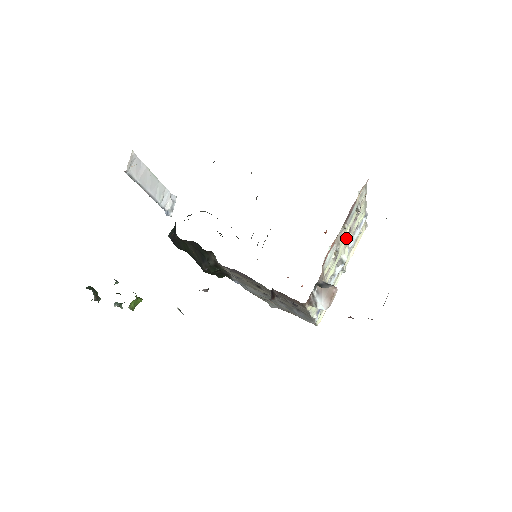
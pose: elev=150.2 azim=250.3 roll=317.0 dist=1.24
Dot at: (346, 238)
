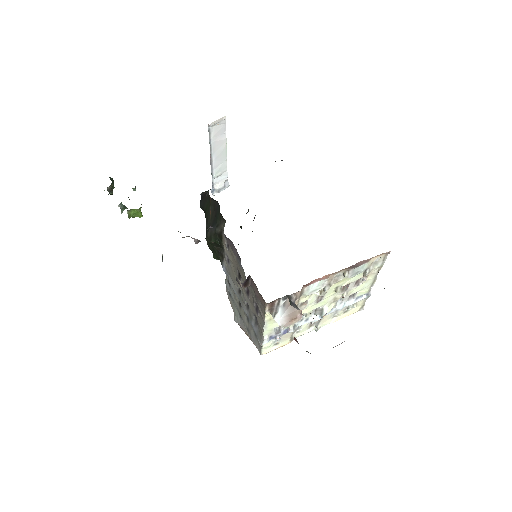
Dot at: (339, 289)
